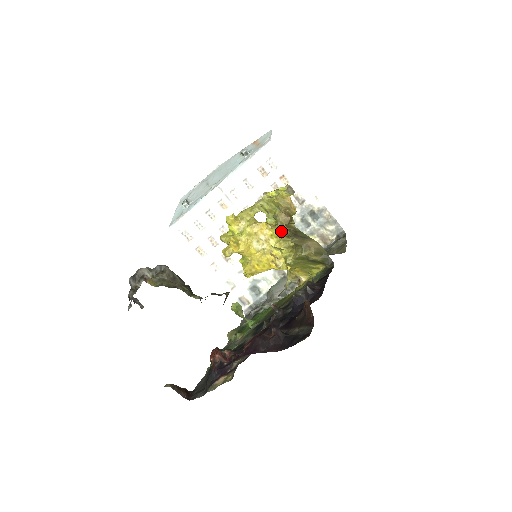
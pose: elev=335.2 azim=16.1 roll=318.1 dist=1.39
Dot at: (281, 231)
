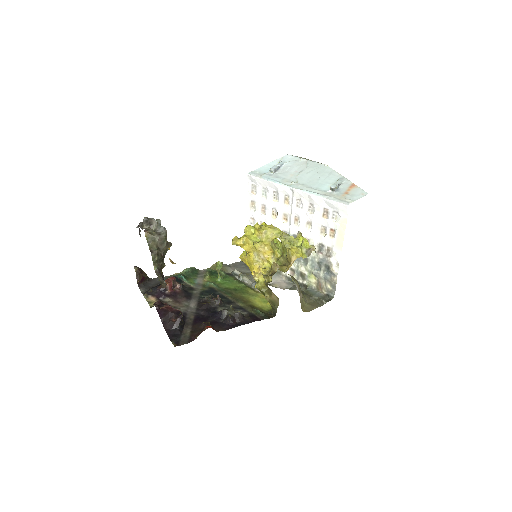
Dot at: occluded
